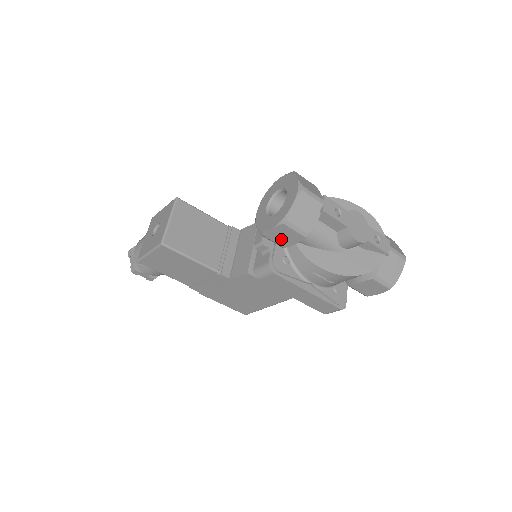
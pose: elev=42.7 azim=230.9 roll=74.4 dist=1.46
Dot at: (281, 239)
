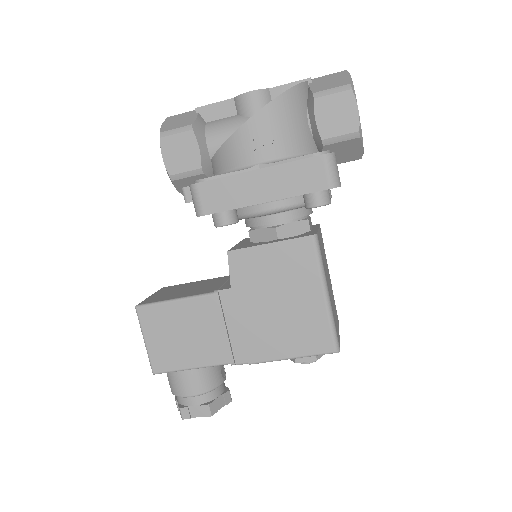
Dot at: (184, 160)
